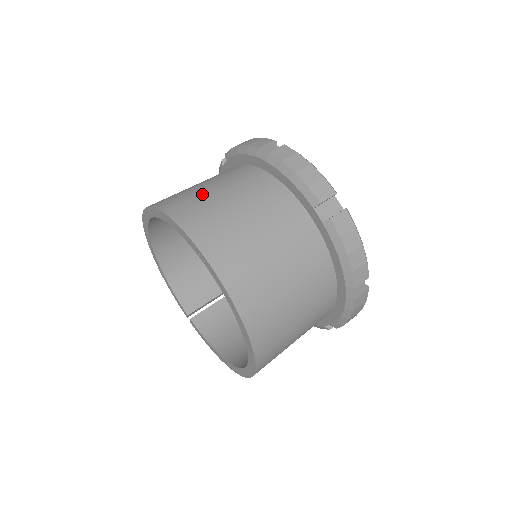
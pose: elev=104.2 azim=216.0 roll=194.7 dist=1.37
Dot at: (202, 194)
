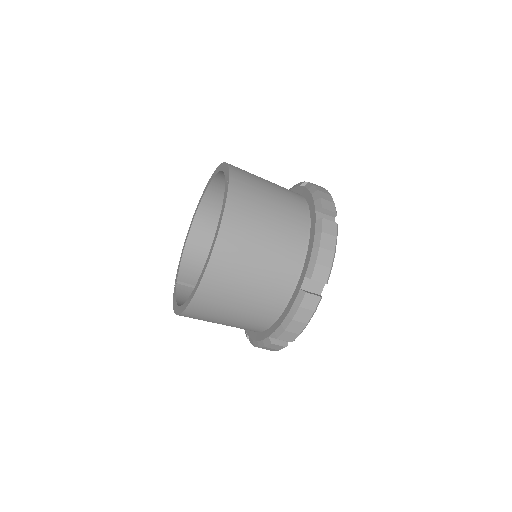
Dot at: occluded
